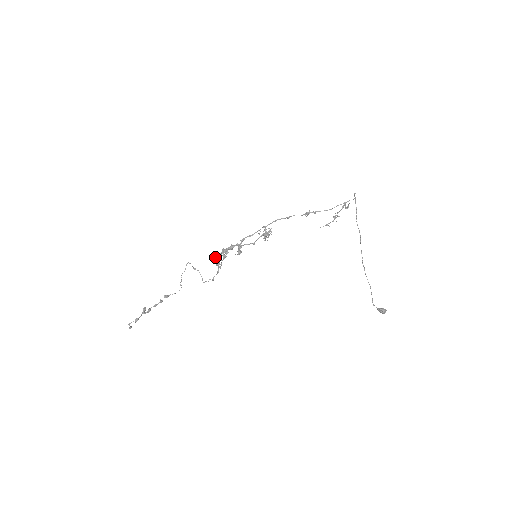
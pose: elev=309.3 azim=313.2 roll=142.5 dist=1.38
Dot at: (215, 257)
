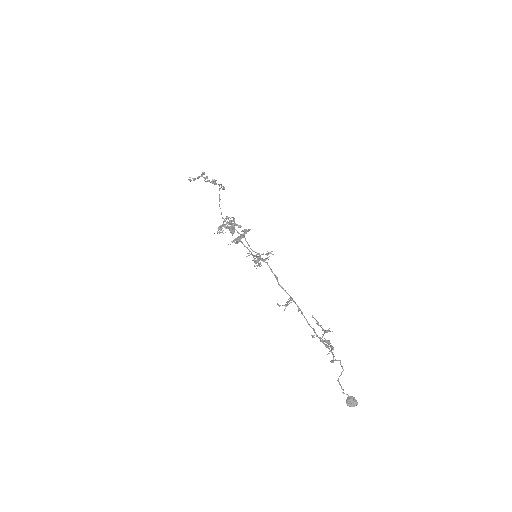
Dot at: (226, 217)
